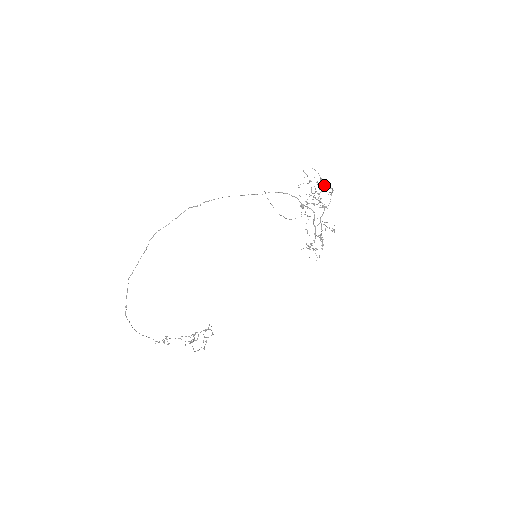
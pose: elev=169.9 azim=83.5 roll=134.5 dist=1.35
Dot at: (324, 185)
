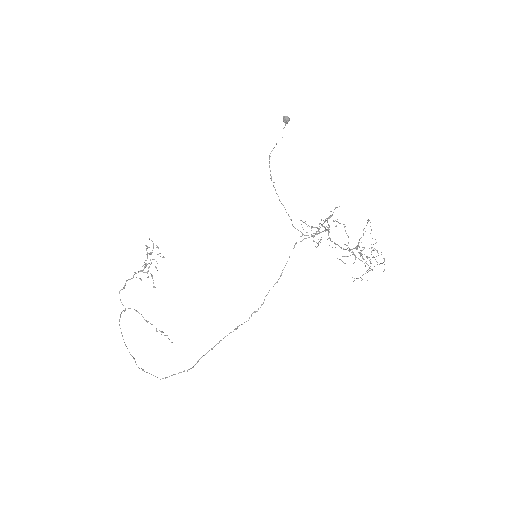
Dot at: occluded
